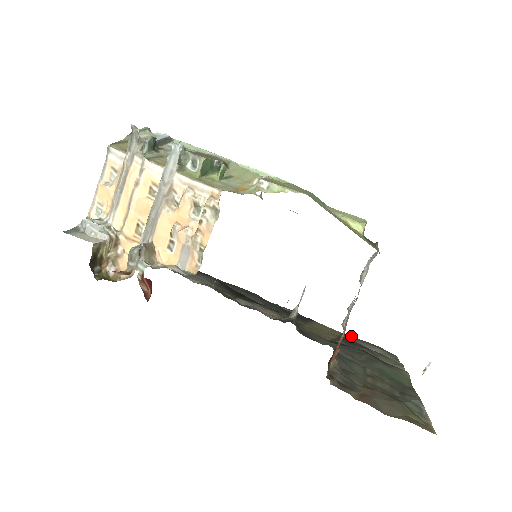
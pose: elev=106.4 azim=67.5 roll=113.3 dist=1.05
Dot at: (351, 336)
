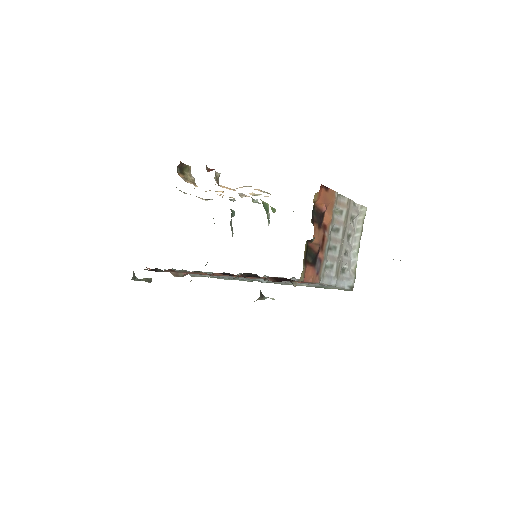
Dot at: occluded
